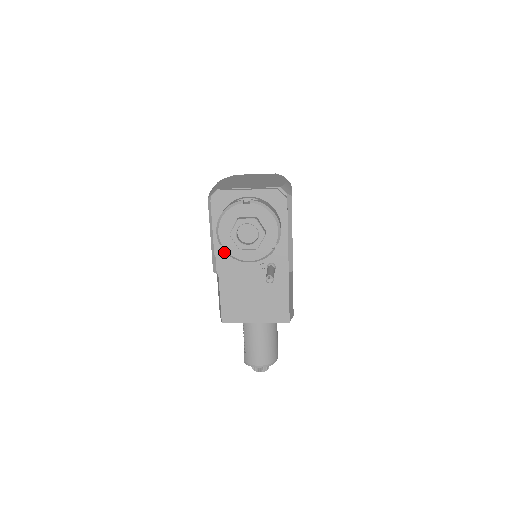
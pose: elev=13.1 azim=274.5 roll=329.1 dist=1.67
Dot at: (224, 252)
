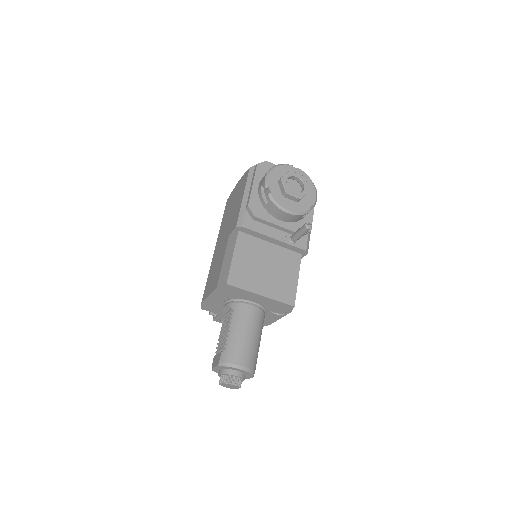
Dot at: (257, 207)
